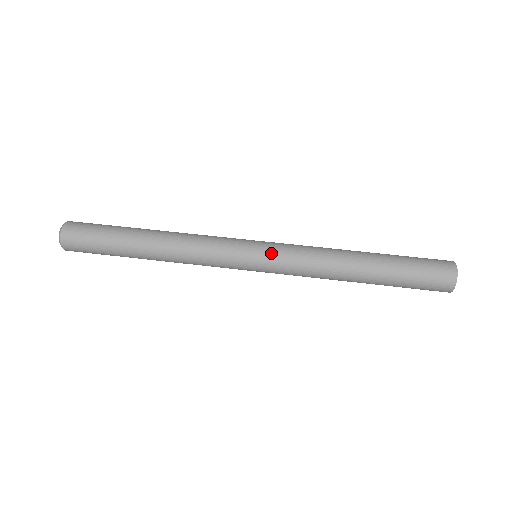
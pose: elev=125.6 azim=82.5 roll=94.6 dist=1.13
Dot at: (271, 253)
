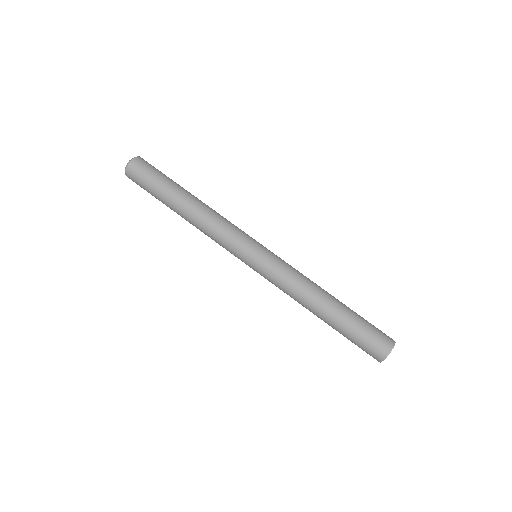
Dot at: (259, 273)
